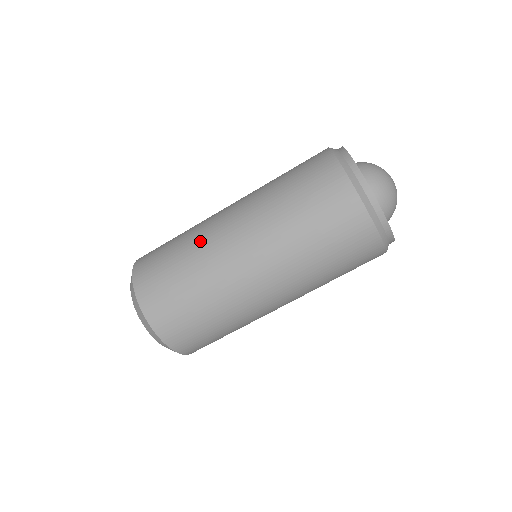
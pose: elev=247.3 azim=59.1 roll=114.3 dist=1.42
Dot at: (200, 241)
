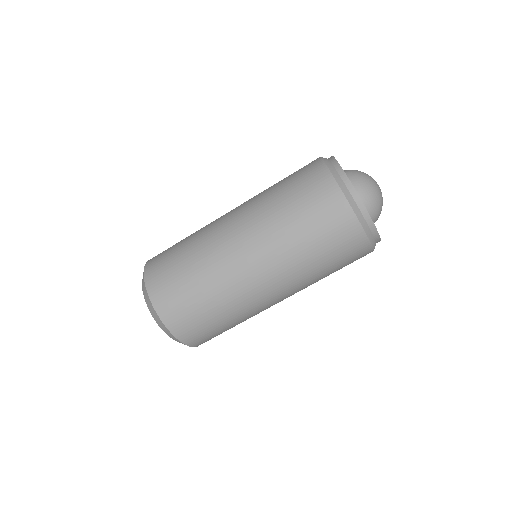
Dot at: (205, 240)
